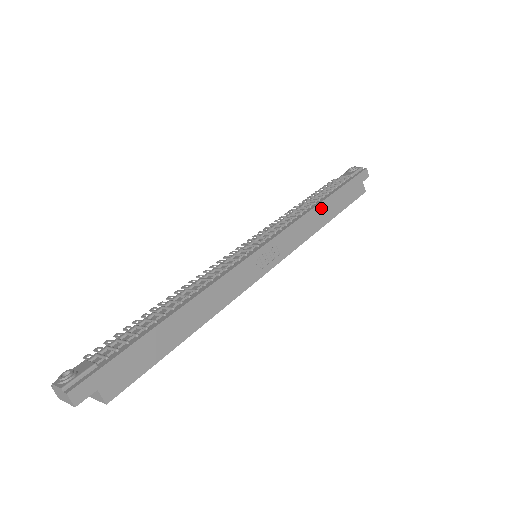
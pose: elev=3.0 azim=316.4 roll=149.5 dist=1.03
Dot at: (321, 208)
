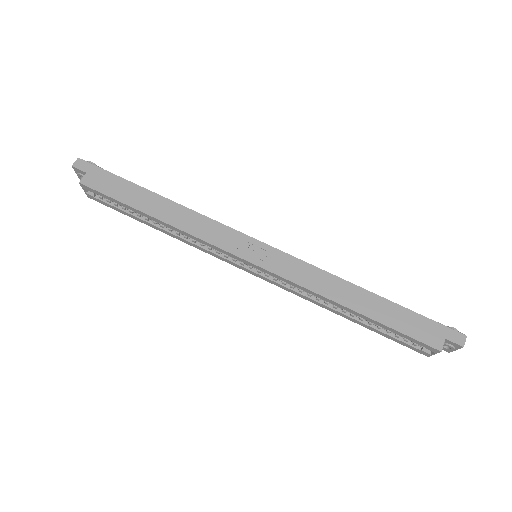
Dot at: (355, 290)
